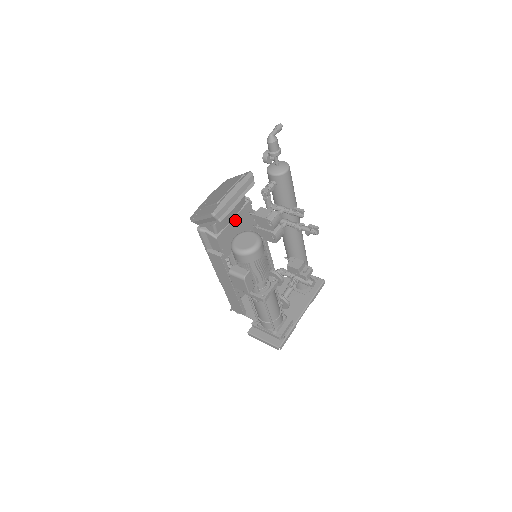
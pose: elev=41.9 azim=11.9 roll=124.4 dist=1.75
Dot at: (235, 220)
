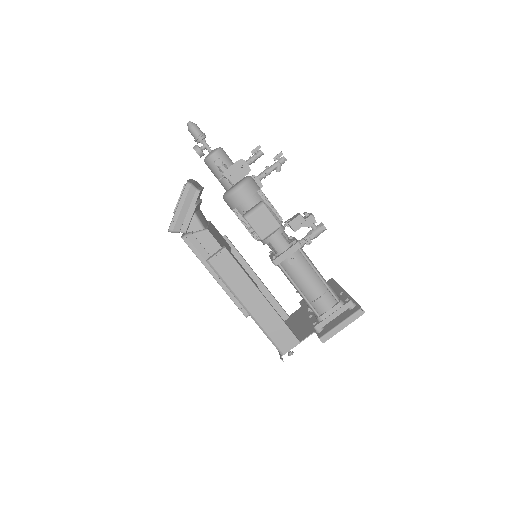
Dot at: (211, 228)
